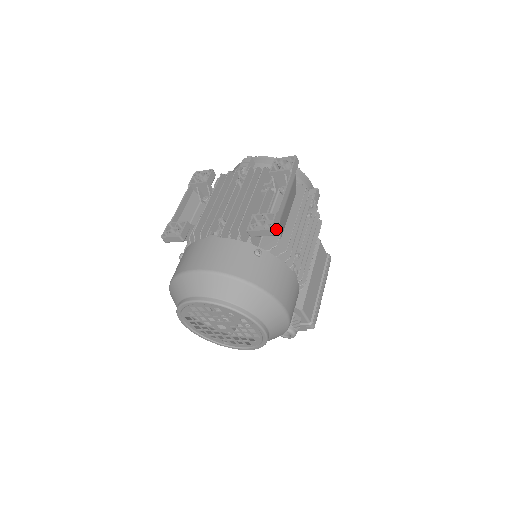
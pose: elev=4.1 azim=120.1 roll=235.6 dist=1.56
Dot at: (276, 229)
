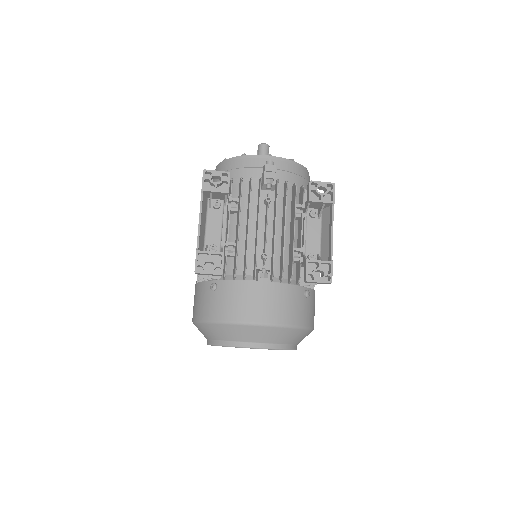
Dot at: occluded
